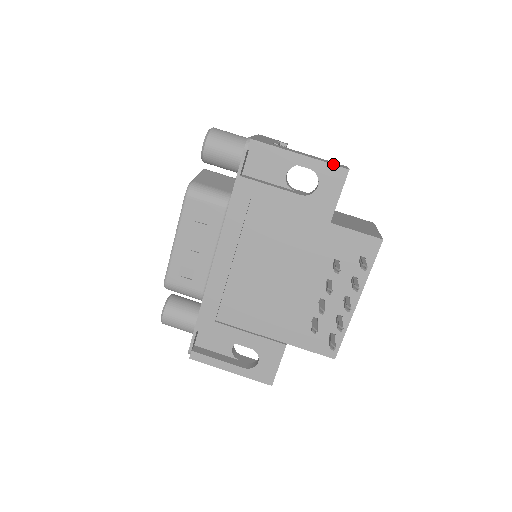
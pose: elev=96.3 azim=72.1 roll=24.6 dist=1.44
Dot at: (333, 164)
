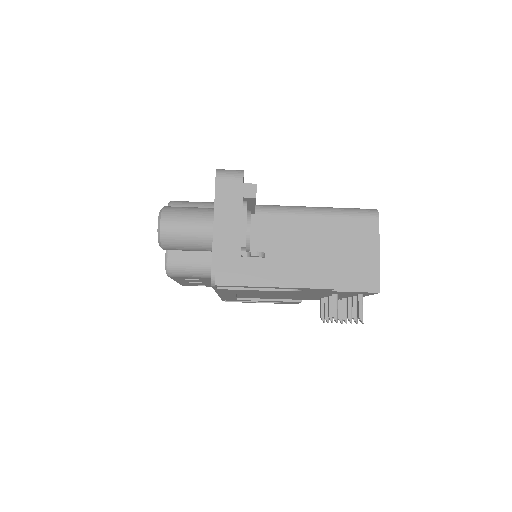
Dot at: occluded
